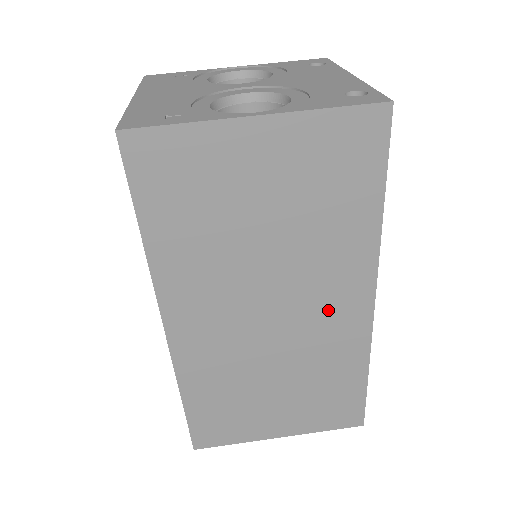
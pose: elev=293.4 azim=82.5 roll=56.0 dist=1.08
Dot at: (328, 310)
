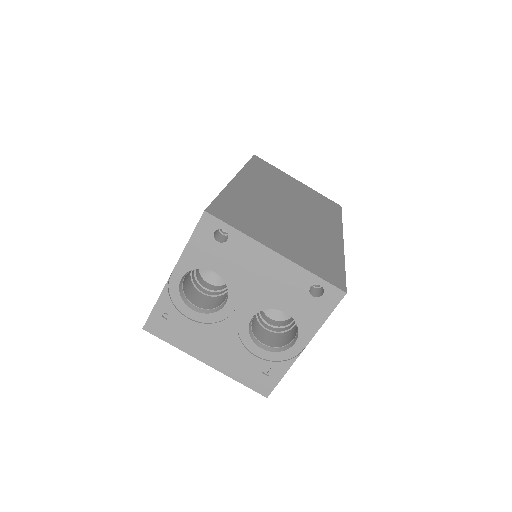
Dot at: occluded
